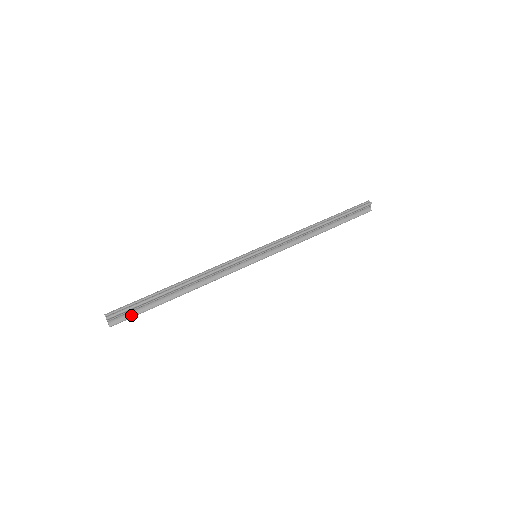
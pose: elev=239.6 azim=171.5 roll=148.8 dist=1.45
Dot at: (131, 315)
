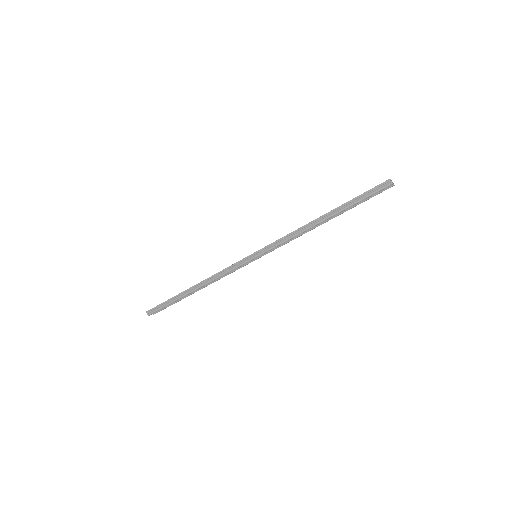
Dot at: (165, 307)
